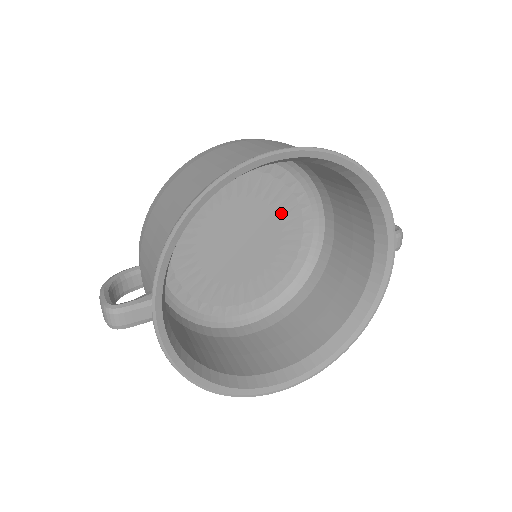
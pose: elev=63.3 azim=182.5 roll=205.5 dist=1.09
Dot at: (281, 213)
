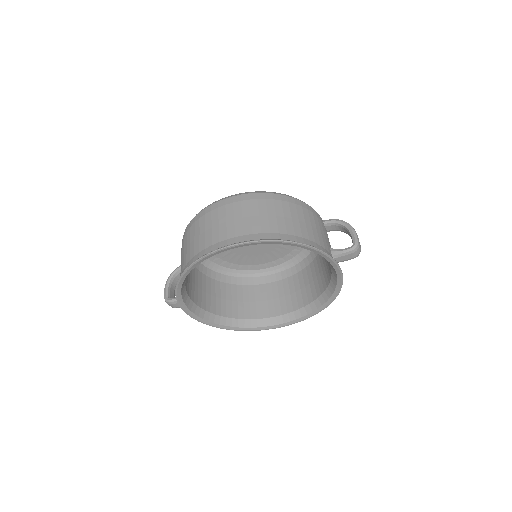
Dot at: occluded
